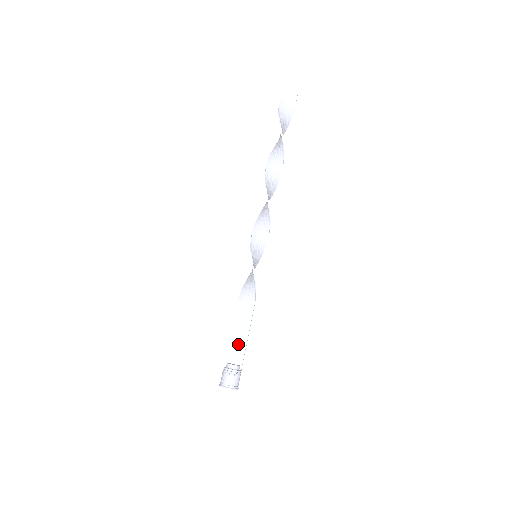
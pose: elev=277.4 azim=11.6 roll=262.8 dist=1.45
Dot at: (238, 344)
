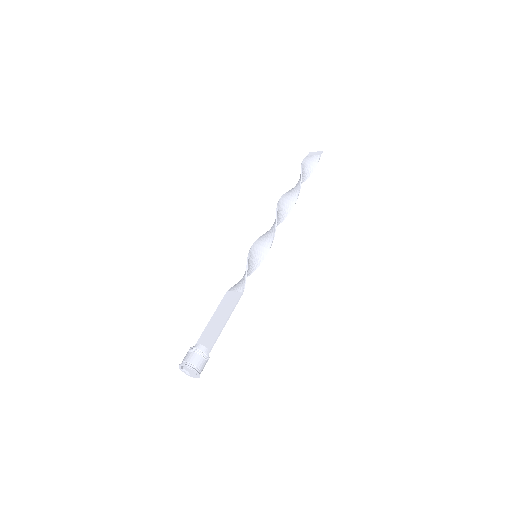
Dot at: (213, 329)
